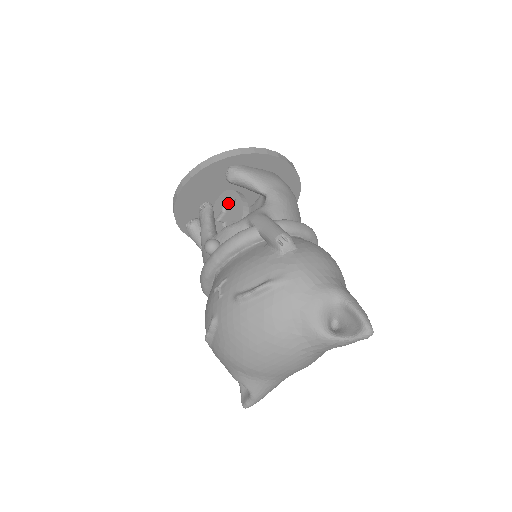
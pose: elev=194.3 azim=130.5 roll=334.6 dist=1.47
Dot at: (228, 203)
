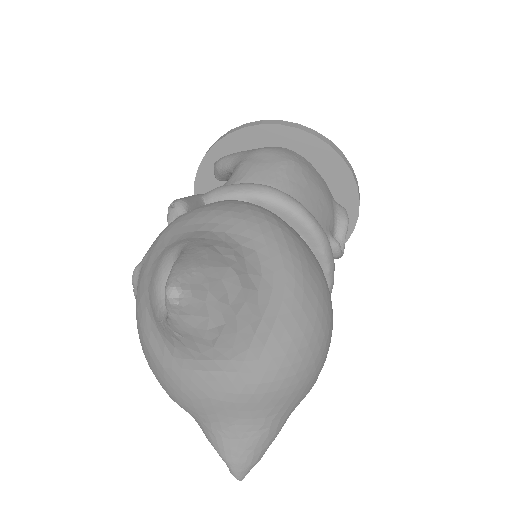
Dot at: occluded
